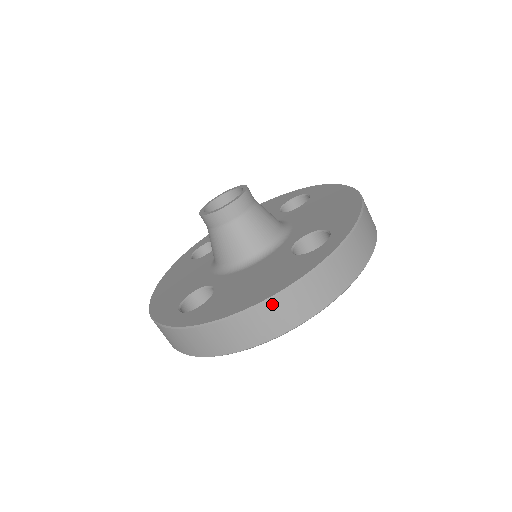
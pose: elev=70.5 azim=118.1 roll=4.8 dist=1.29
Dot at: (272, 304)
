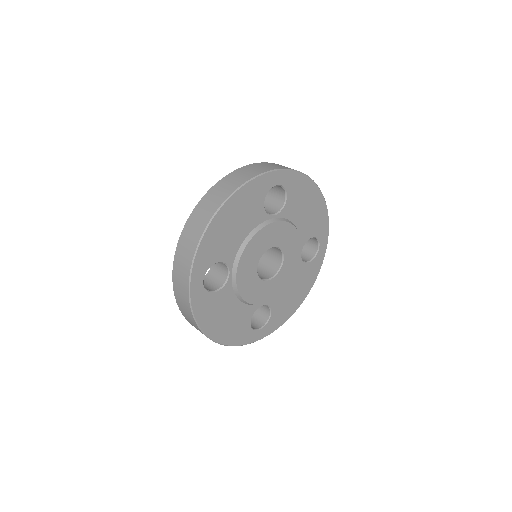
Dot at: (211, 192)
